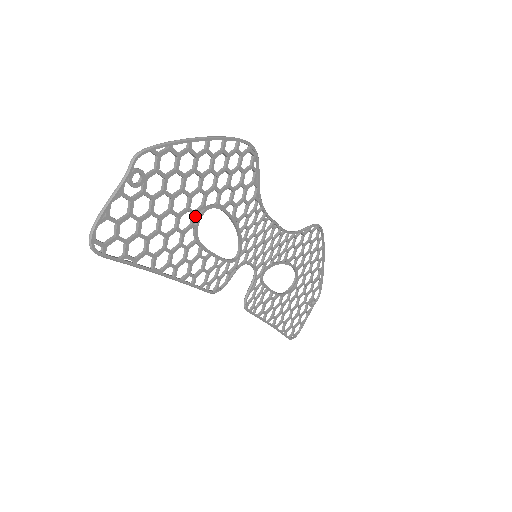
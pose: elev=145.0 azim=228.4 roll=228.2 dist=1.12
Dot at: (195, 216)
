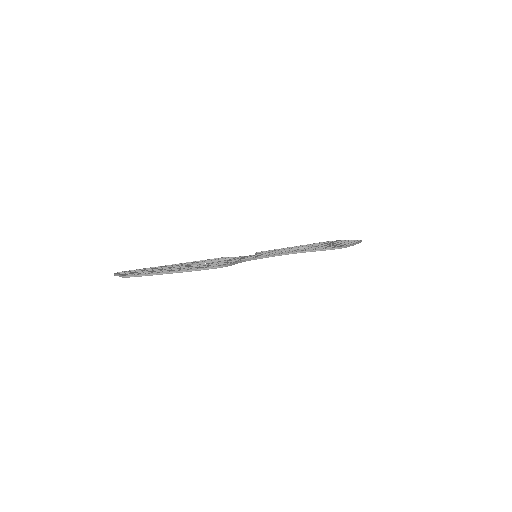
Dot at: occluded
